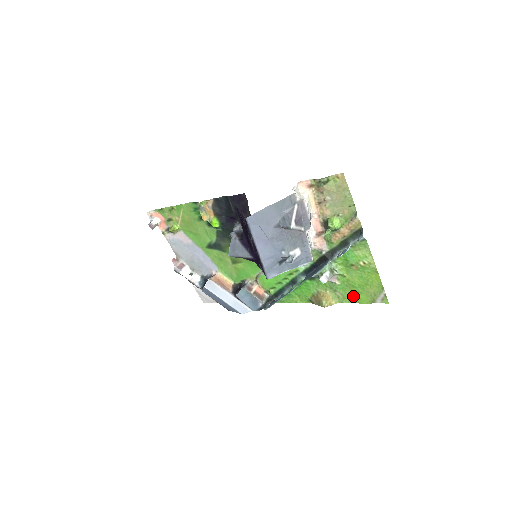
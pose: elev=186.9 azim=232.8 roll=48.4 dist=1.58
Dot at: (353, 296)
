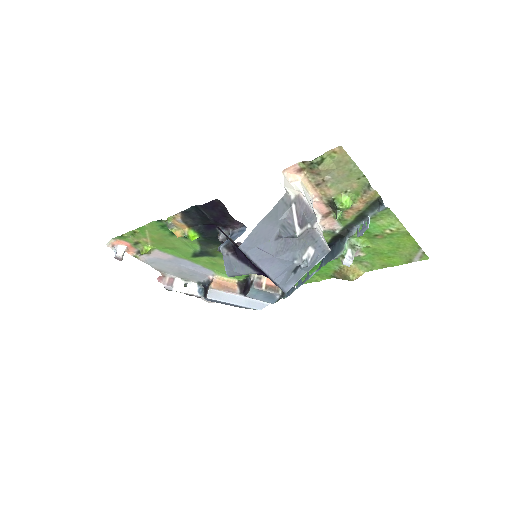
Dot at: (384, 262)
